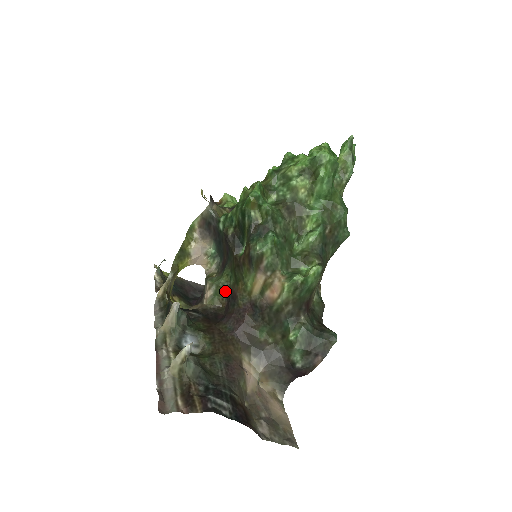
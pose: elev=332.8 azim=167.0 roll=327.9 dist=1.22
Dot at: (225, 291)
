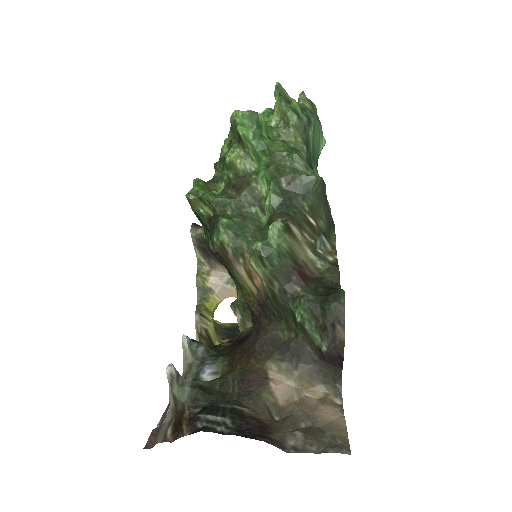
Dot at: (246, 307)
